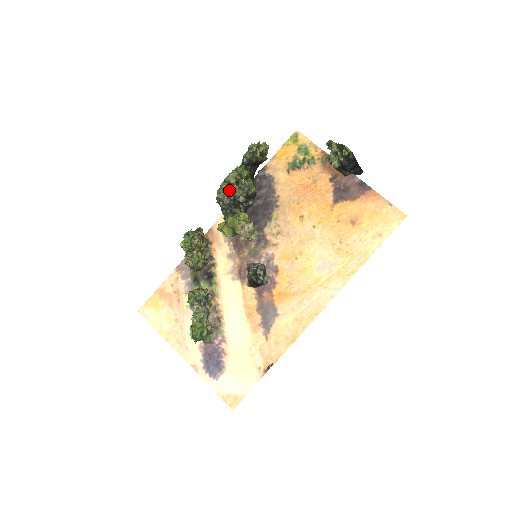
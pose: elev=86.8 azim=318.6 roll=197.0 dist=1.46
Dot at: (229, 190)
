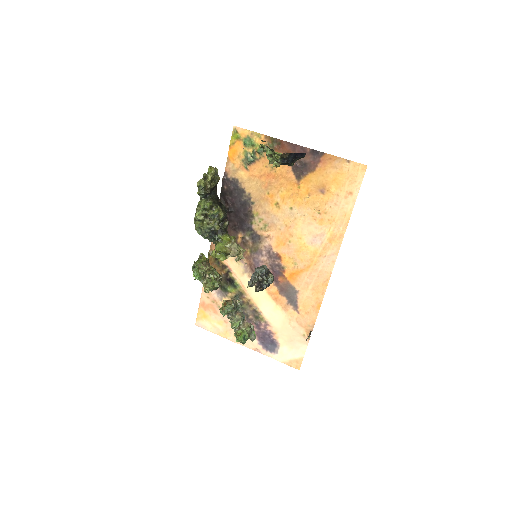
Dot at: (203, 226)
